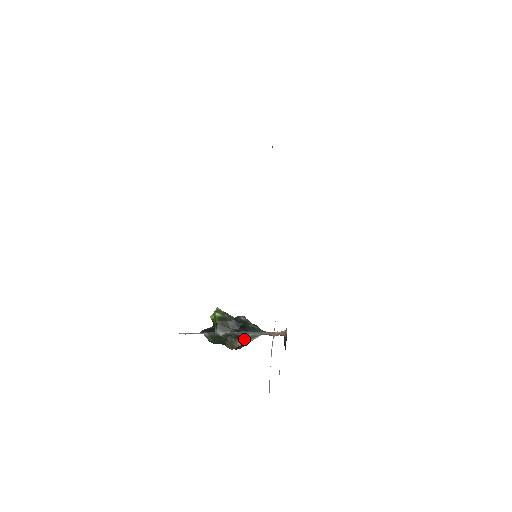
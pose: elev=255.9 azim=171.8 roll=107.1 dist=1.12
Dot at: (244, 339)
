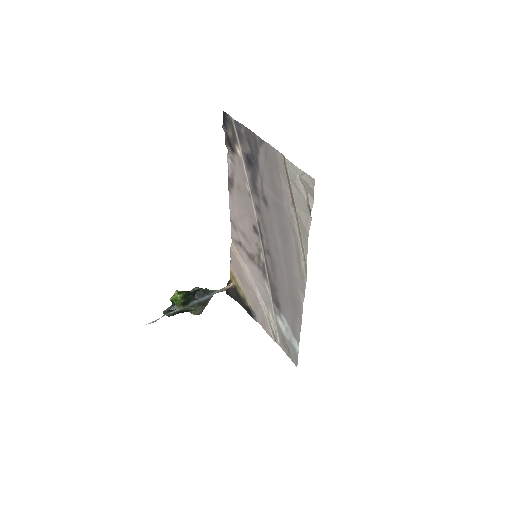
Dot at: (205, 303)
